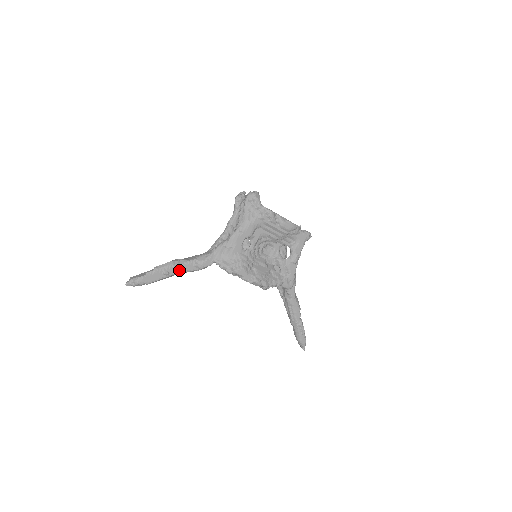
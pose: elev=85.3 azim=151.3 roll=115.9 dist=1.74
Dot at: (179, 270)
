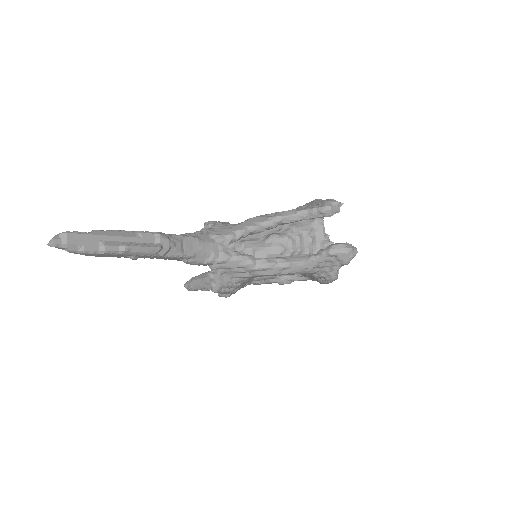
Dot at: (156, 258)
